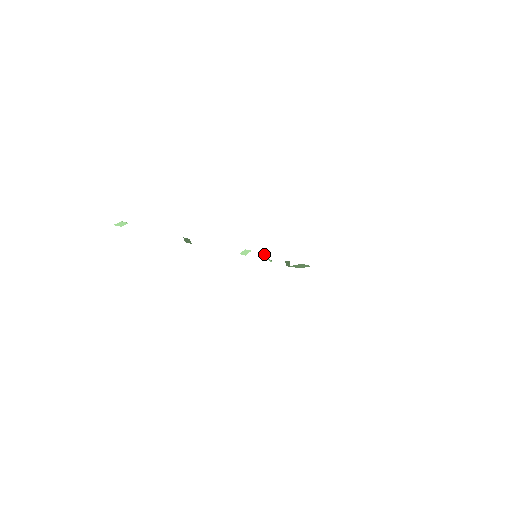
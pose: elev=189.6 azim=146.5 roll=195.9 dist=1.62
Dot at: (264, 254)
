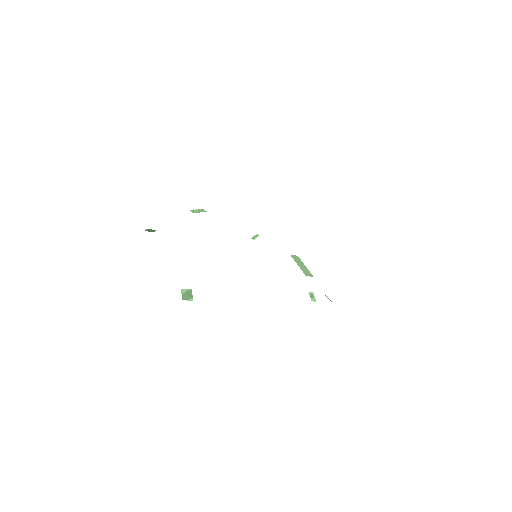
Dot at: (325, 295)
